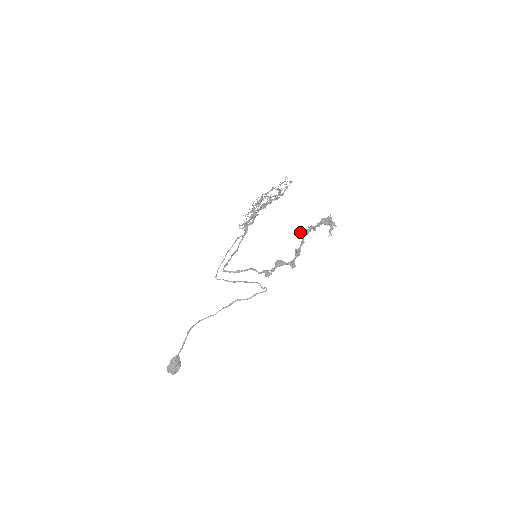
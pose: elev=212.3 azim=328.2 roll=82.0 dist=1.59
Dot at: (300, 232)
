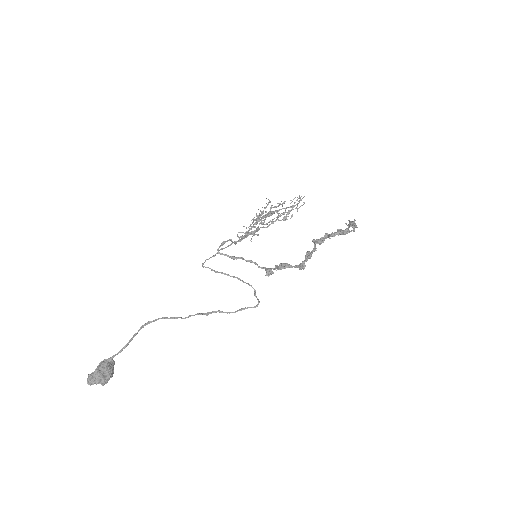
Dot at: (312, 240)
